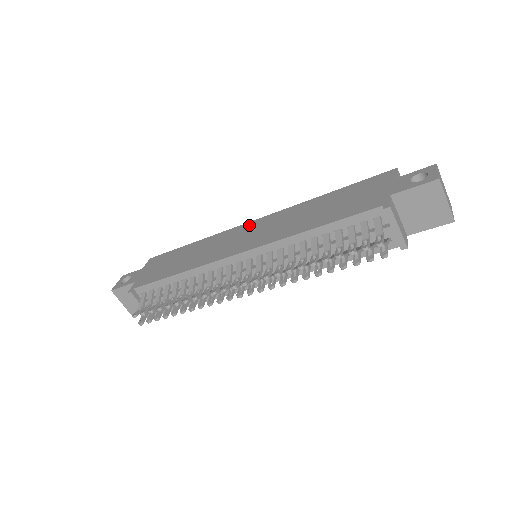
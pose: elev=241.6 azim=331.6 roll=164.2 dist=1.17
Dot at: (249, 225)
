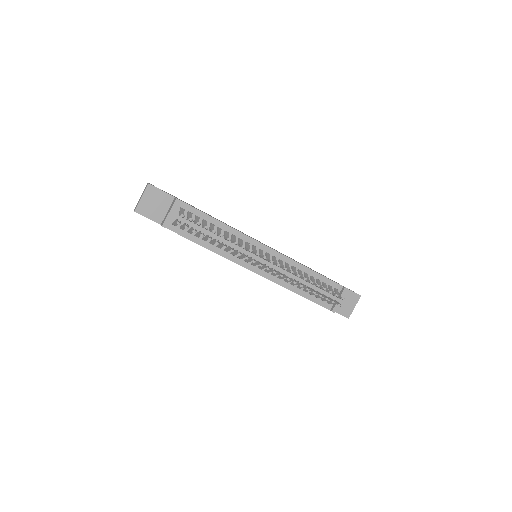
Dot at: occluded
